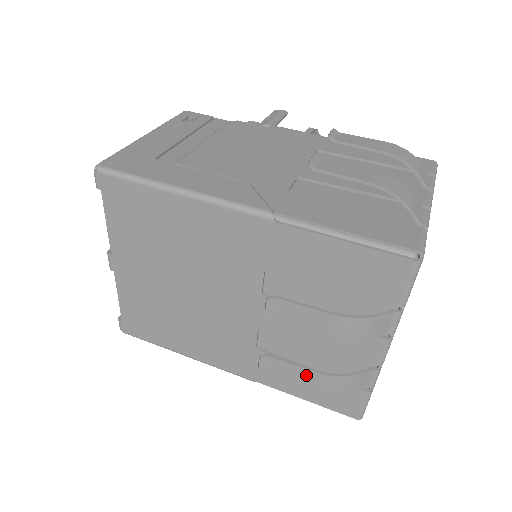
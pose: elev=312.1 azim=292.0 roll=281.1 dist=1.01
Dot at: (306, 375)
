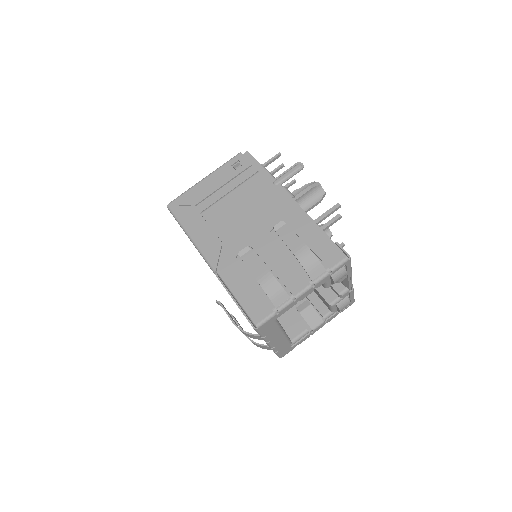
Dot at: occluded
